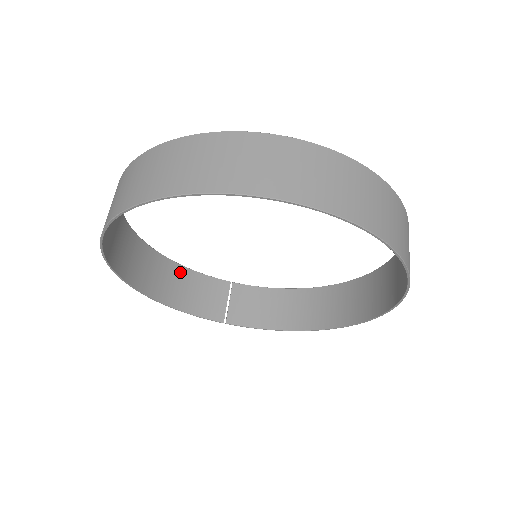
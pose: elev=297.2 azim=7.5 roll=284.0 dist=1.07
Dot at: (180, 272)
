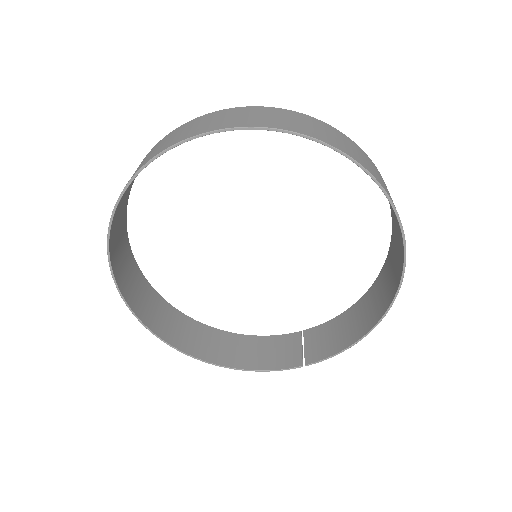
Dot at: (246, 340)
